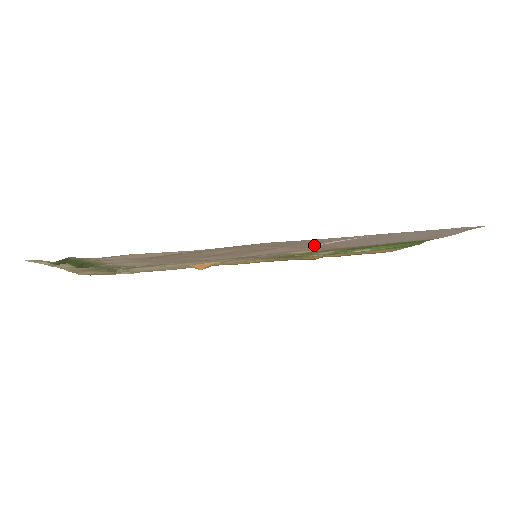
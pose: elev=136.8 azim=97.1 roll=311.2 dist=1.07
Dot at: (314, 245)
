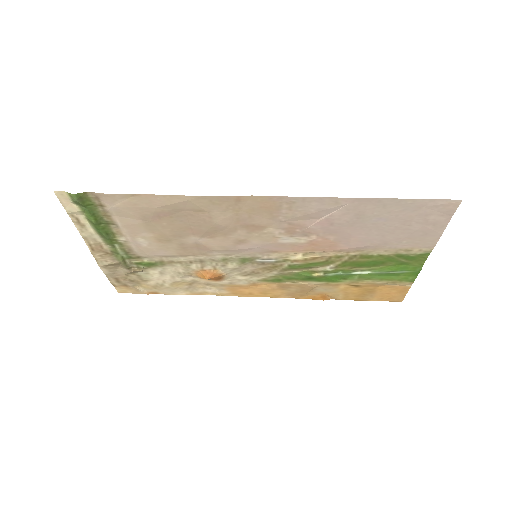
Dot at: (304, 228)
